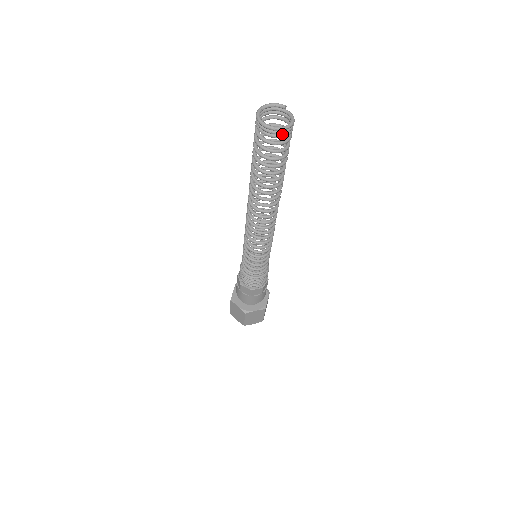
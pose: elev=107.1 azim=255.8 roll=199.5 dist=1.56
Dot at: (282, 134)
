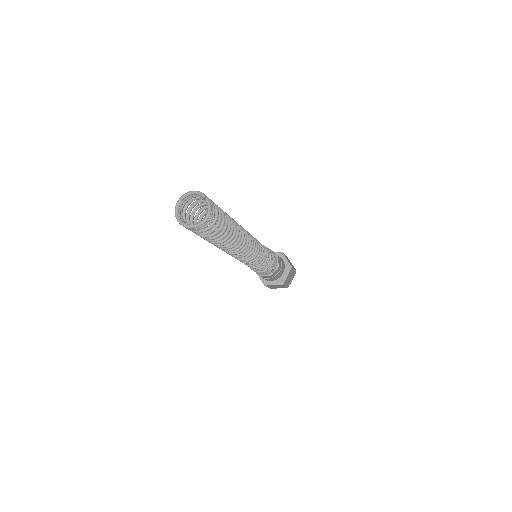
Dot at: (198, 228)
